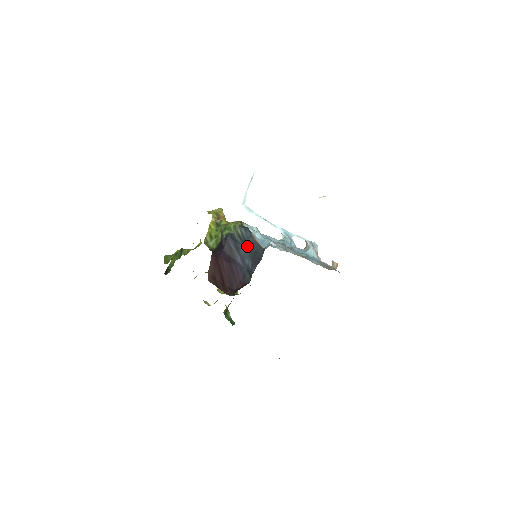
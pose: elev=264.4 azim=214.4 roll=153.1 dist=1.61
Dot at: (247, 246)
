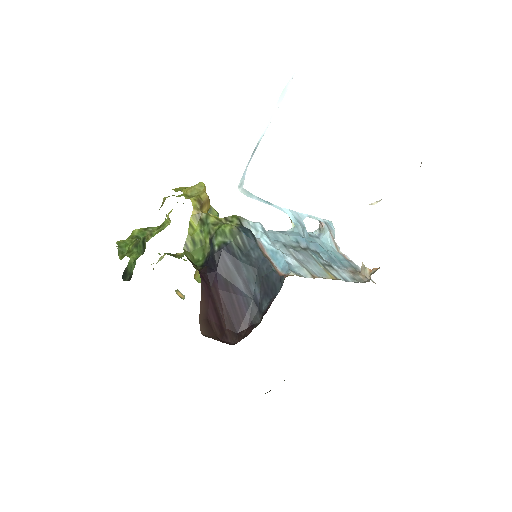
Dot at: (252, 264)
